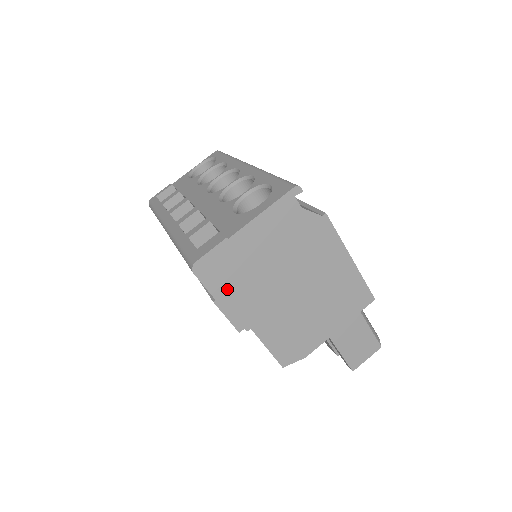
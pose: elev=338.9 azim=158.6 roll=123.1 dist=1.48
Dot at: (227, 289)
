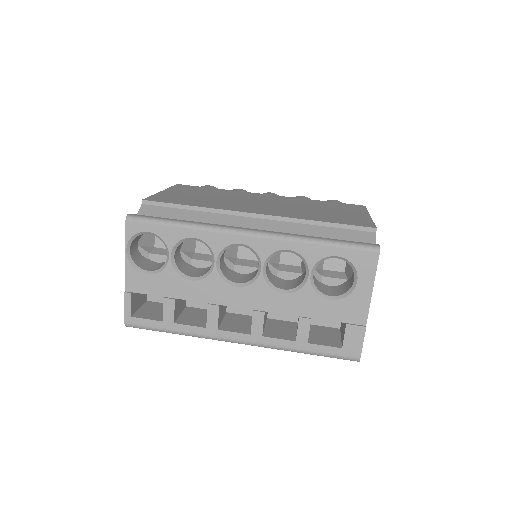
Dot at: occluded
